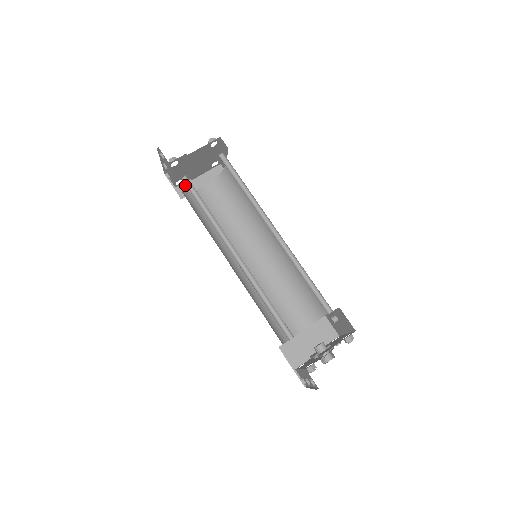
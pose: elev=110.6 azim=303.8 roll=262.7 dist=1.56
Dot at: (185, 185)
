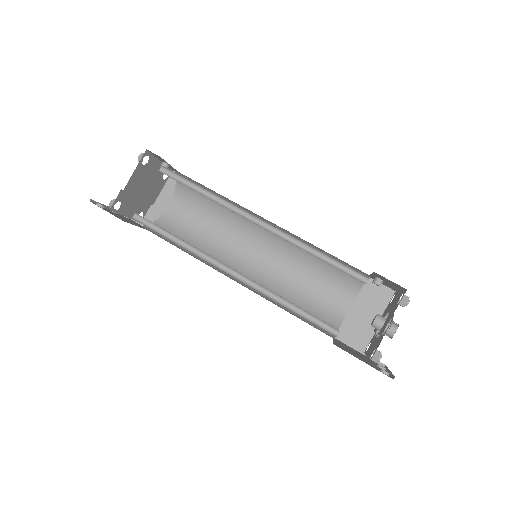
Dot at: (149, 215)
